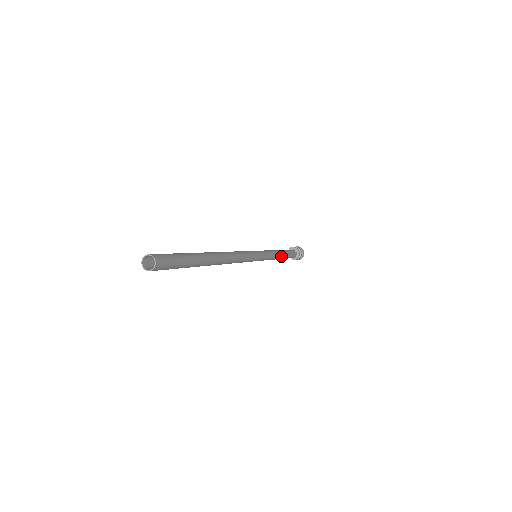
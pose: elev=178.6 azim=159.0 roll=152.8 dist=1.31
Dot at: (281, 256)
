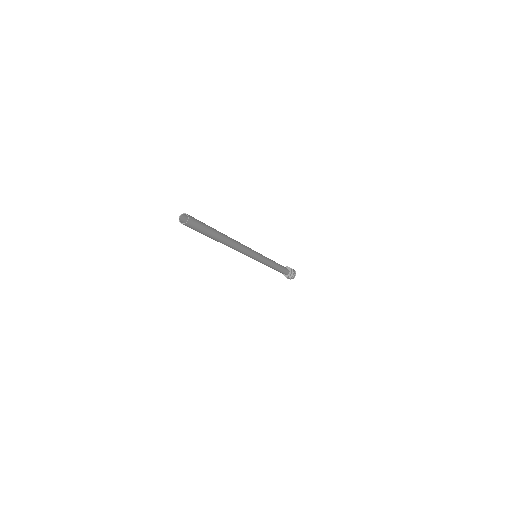
Dot at: (275, 267)
